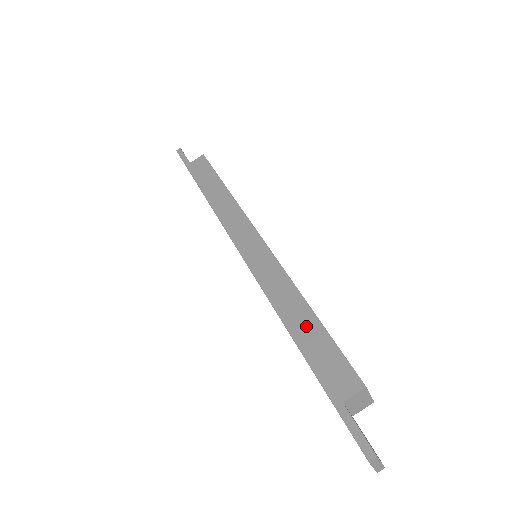
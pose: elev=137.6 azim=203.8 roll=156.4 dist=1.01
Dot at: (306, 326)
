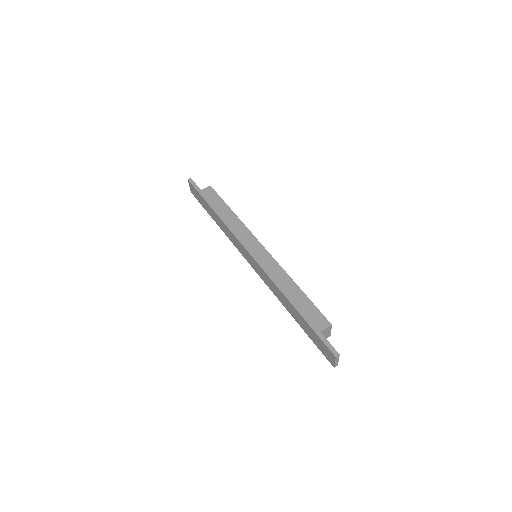
Dot at: (297, 295)
